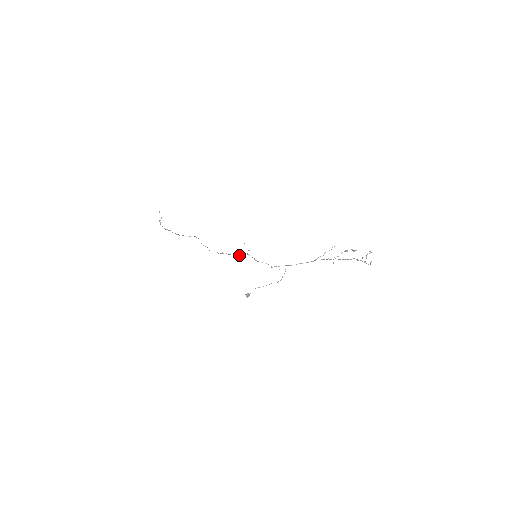
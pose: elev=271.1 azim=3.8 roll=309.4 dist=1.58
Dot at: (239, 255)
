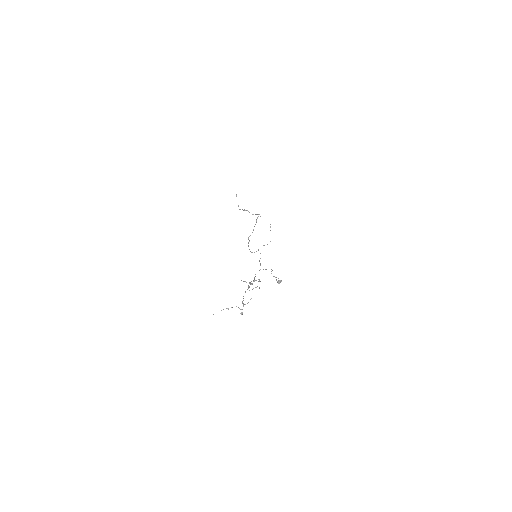
Dot at: (252, 252)
